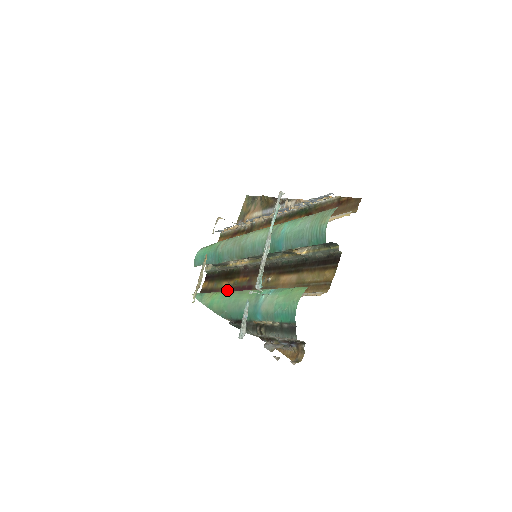
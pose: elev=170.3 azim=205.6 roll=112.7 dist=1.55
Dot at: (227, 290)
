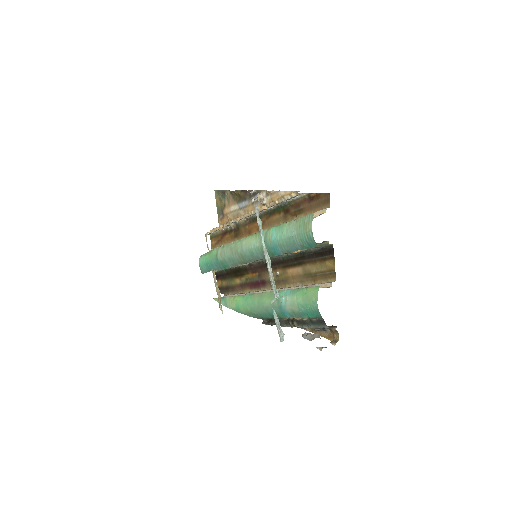
Dot at: (243, 286)
